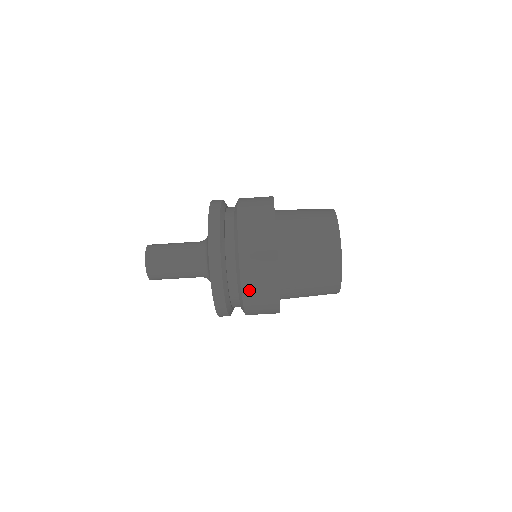
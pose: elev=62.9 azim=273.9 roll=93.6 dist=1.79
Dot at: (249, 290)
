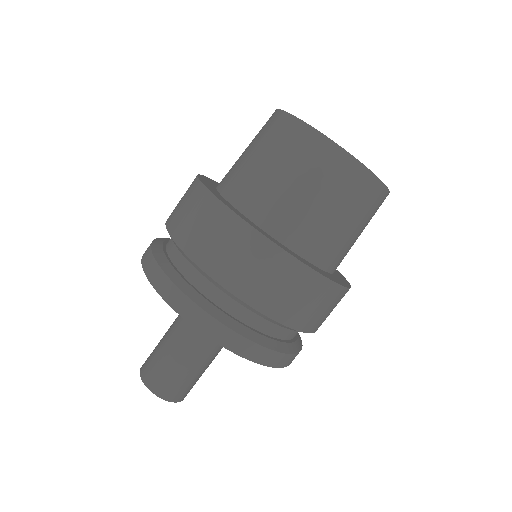
Dot at: (275, 307)
